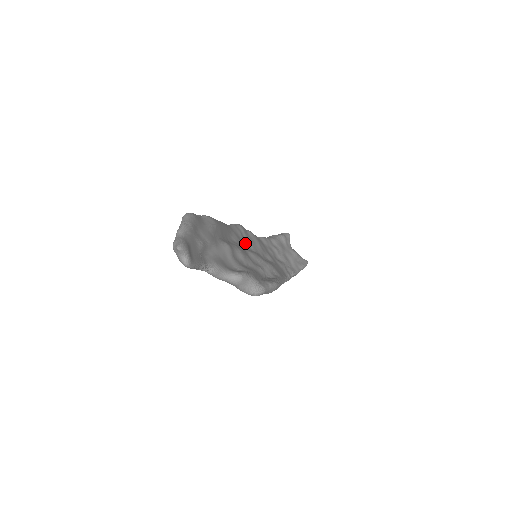
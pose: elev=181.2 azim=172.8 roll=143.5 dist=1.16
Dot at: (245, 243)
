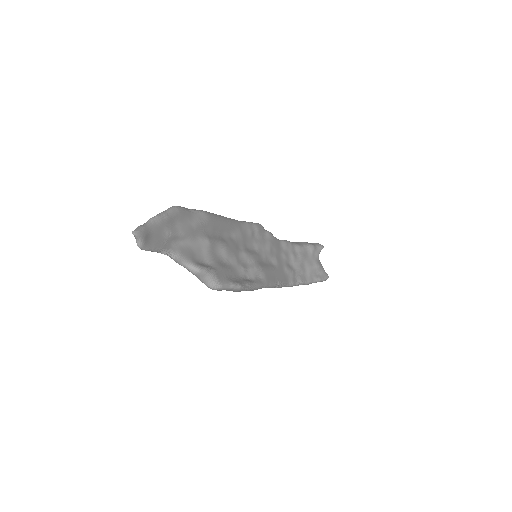
Dot at: (250, 242)
